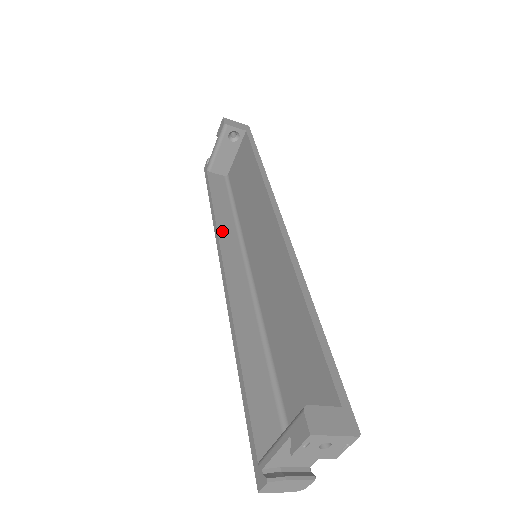
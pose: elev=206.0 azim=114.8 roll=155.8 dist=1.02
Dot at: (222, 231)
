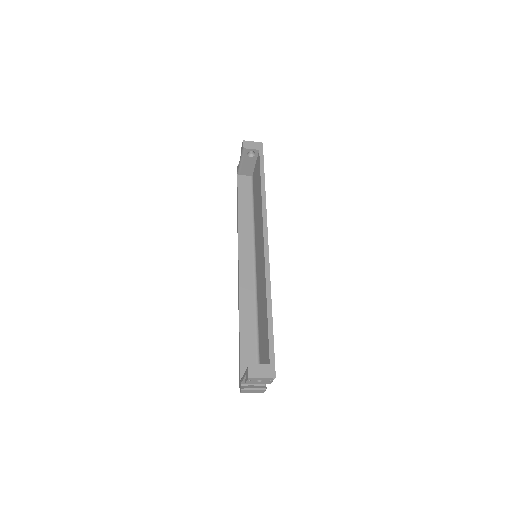
Dot at: (241, 231)
